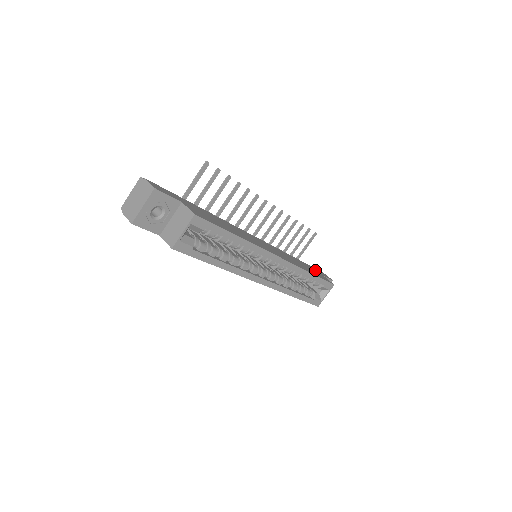
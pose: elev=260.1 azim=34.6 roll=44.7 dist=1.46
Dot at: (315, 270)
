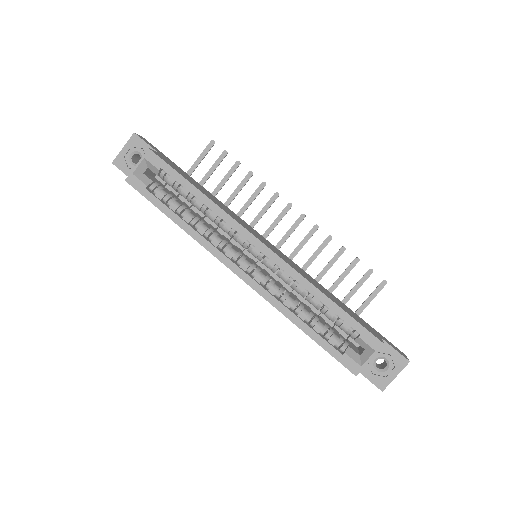
Dot at: (371, 328)
